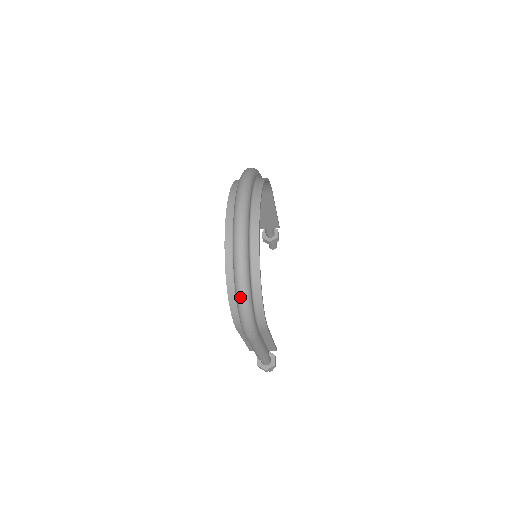
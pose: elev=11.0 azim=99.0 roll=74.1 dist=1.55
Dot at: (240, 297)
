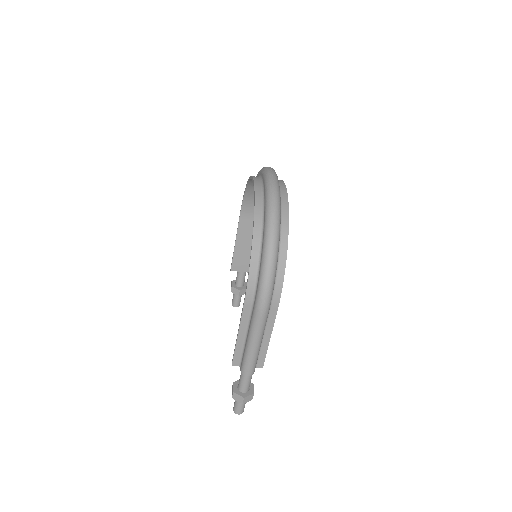
Dot at: (270, 243)
